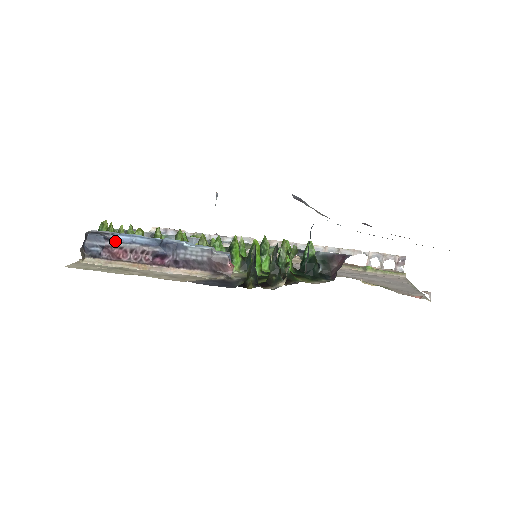
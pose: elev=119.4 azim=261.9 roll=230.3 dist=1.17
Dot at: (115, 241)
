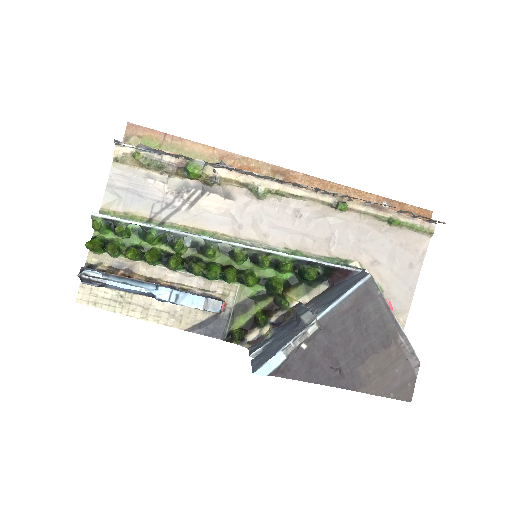
Dot at: (110, 288)
